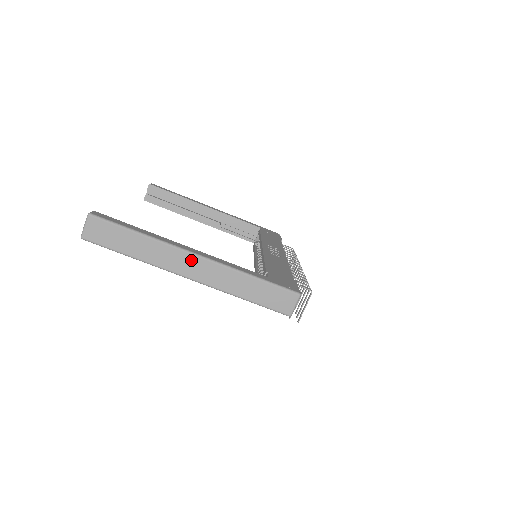
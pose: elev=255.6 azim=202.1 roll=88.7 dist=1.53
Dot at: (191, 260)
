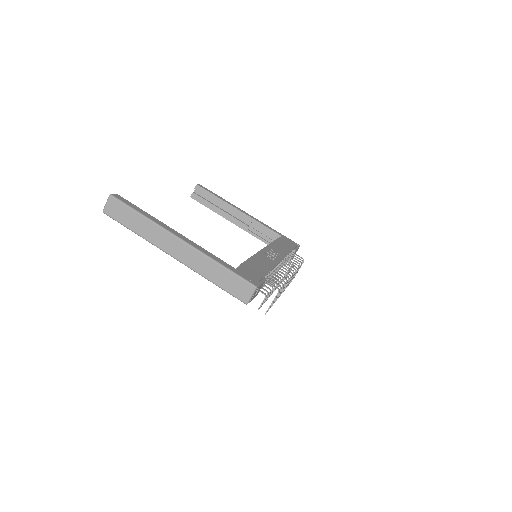
Dot at: (176, 243)
